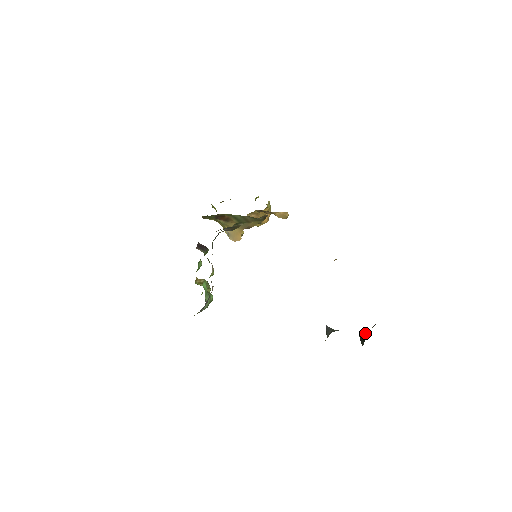
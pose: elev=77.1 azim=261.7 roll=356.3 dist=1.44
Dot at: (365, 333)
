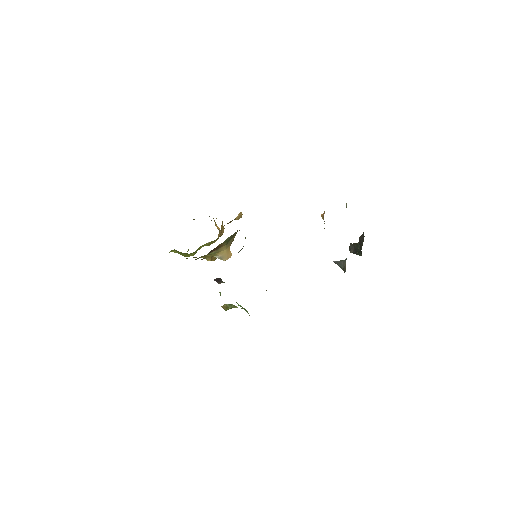
Dot at: (354, 248)
